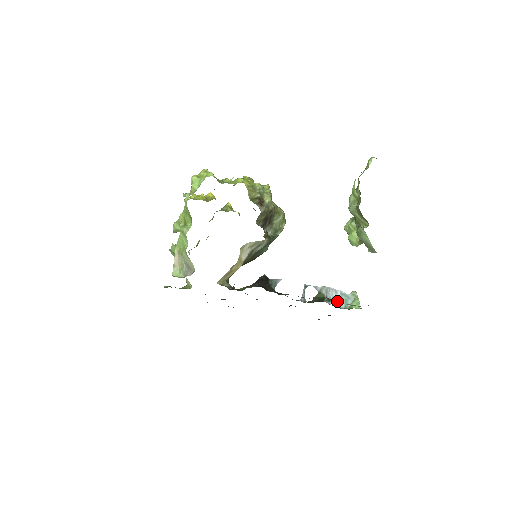
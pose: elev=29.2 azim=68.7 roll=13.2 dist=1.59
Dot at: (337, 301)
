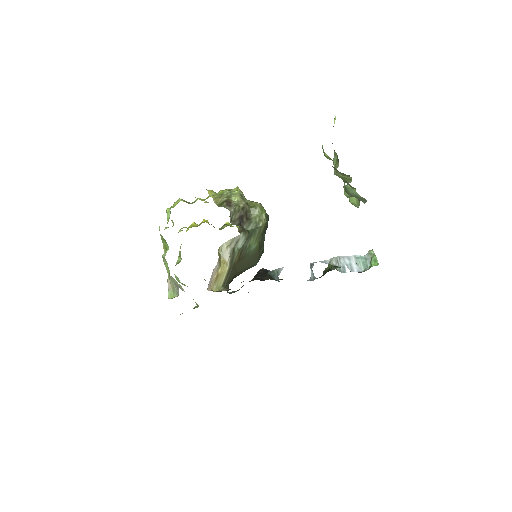
Dot at: (353, 267)
